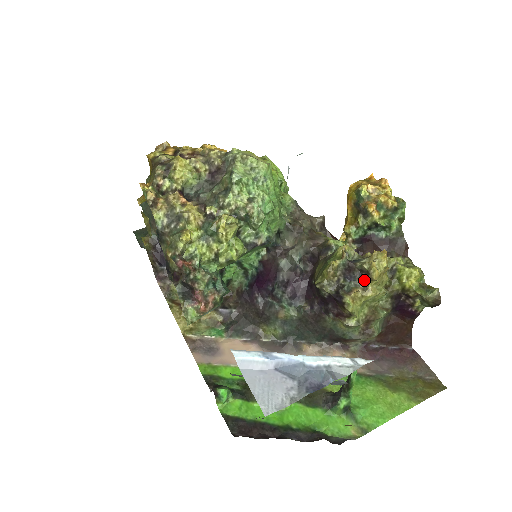
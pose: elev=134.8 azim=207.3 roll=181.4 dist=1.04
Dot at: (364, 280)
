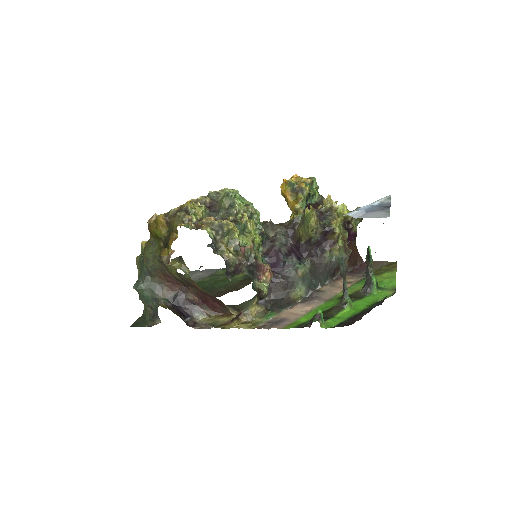
Dot at: (331, 215)
